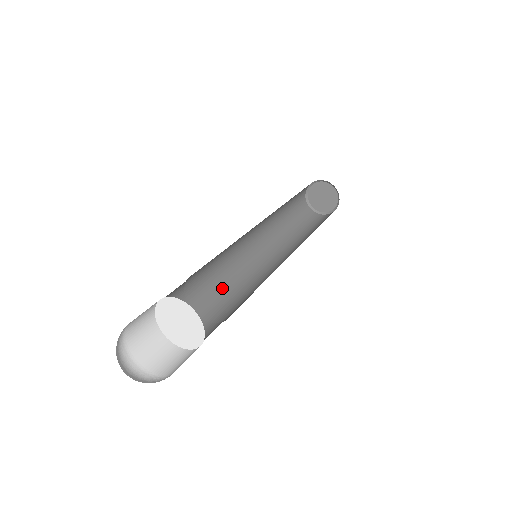
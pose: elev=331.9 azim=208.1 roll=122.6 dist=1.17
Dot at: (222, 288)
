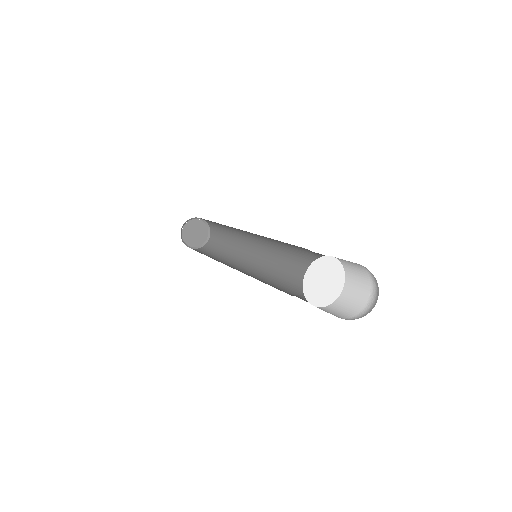
Dot at: occluded
